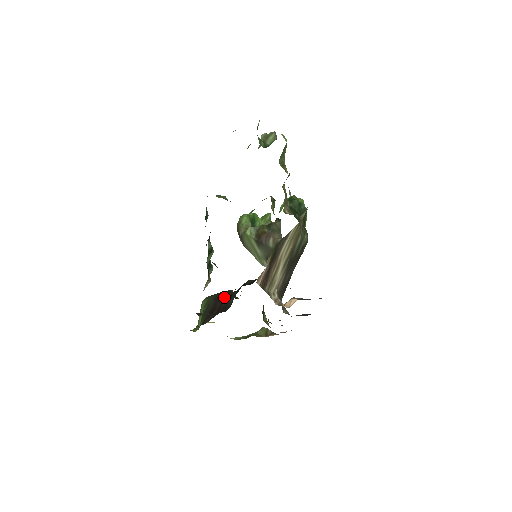
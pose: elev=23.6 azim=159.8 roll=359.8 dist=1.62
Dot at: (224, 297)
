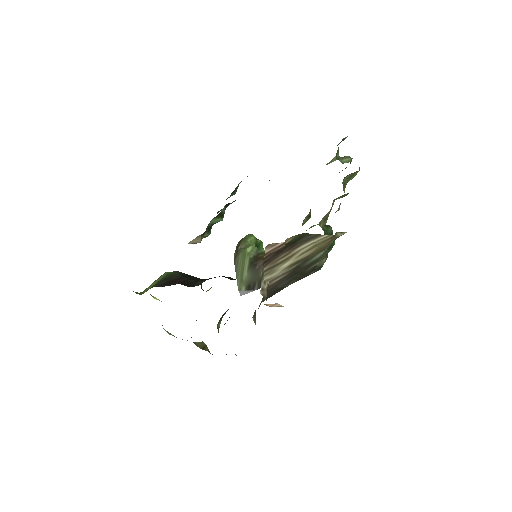
Dot at: (194, 277)
